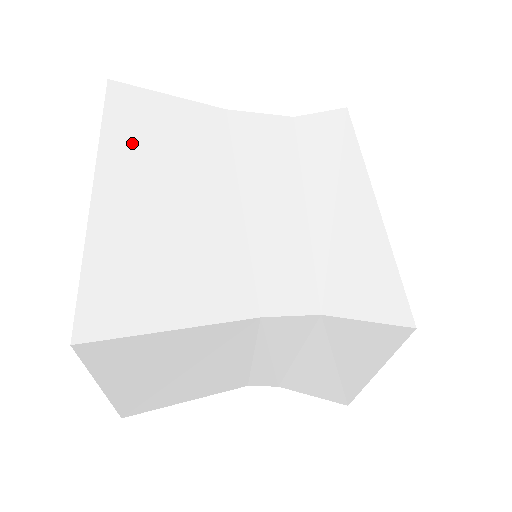
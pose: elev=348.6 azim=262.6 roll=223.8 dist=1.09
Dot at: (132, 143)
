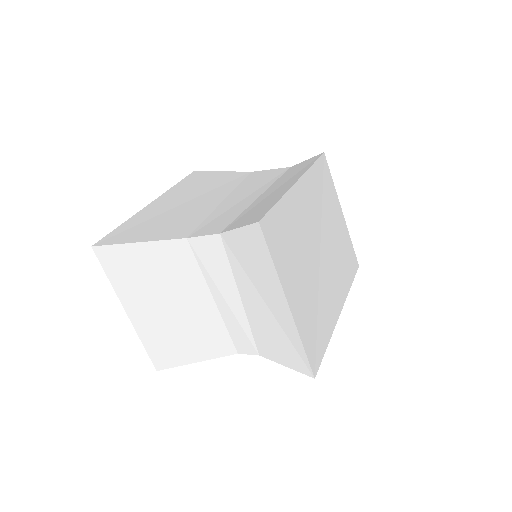
Dot at: (184, 188)
